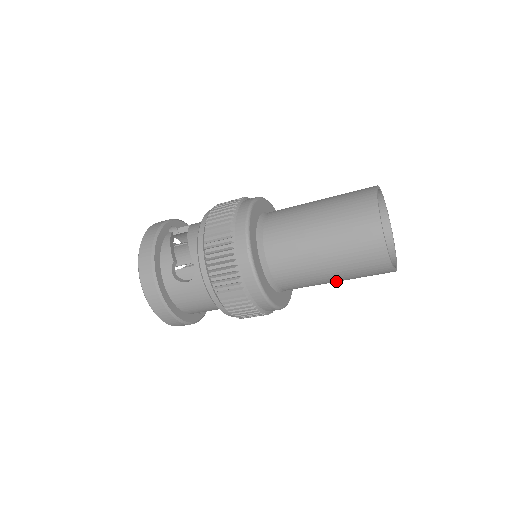
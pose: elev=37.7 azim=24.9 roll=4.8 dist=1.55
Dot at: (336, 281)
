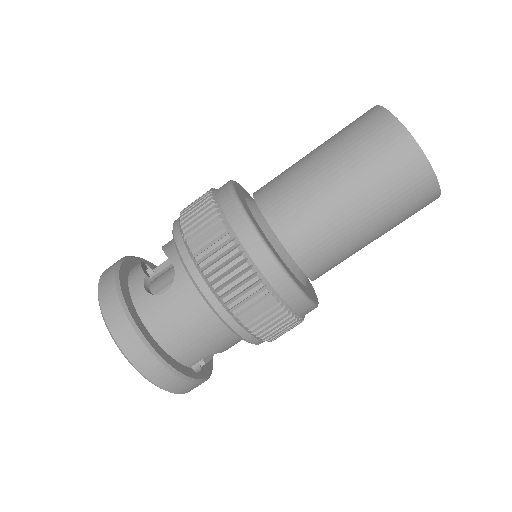
Dot at: (368, 230)
